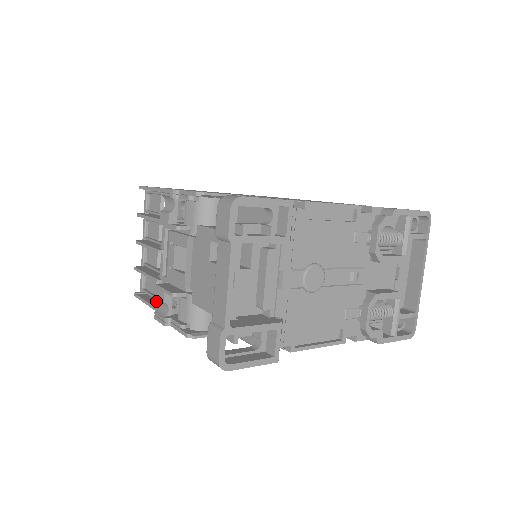
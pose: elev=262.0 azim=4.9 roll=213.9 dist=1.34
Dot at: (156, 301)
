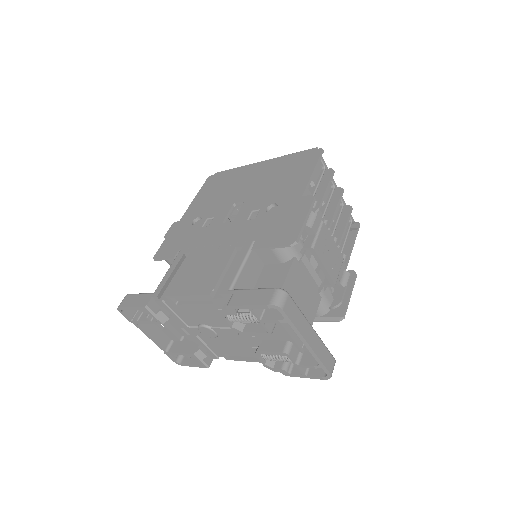
Dot at: occluded
